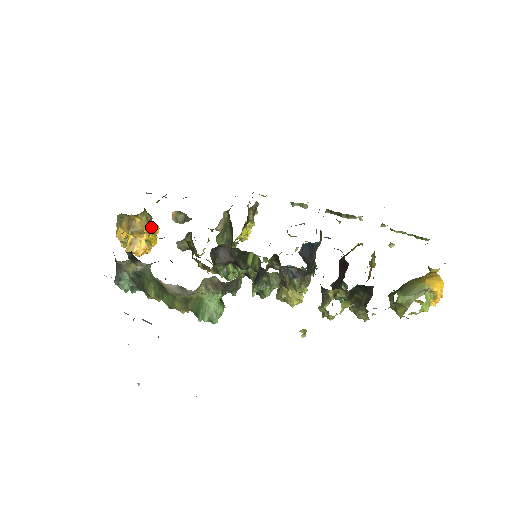
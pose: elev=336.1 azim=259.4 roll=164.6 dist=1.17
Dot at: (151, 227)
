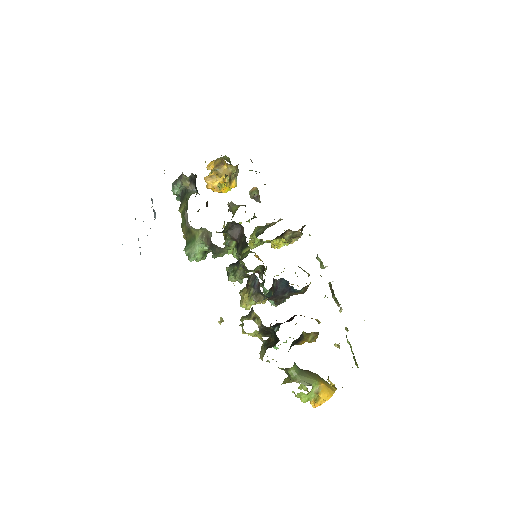
Dot at: (228, 179)
